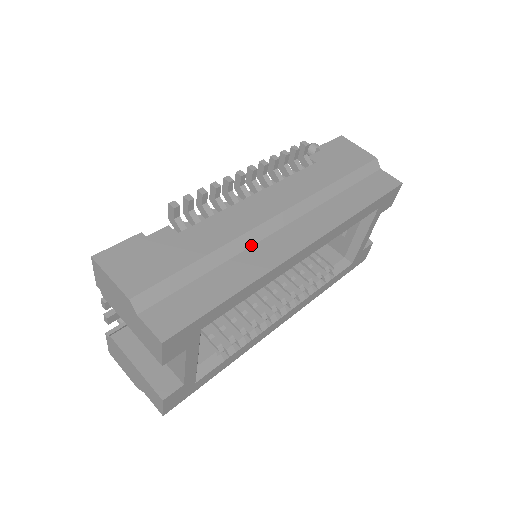
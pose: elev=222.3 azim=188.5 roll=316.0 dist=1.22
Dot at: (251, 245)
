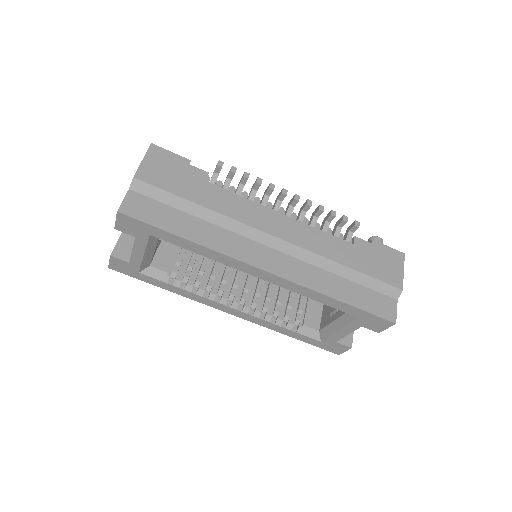
Dot at: (235, 232)
